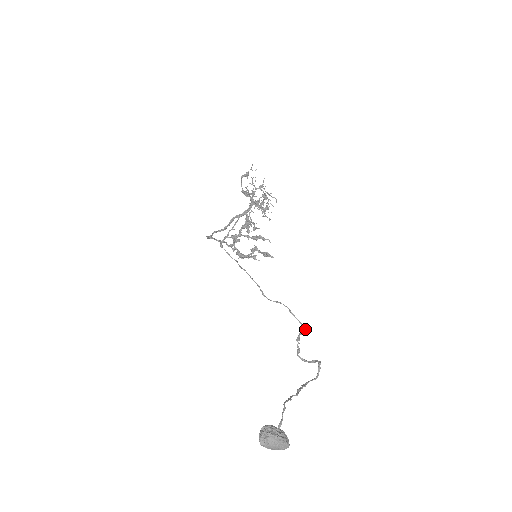
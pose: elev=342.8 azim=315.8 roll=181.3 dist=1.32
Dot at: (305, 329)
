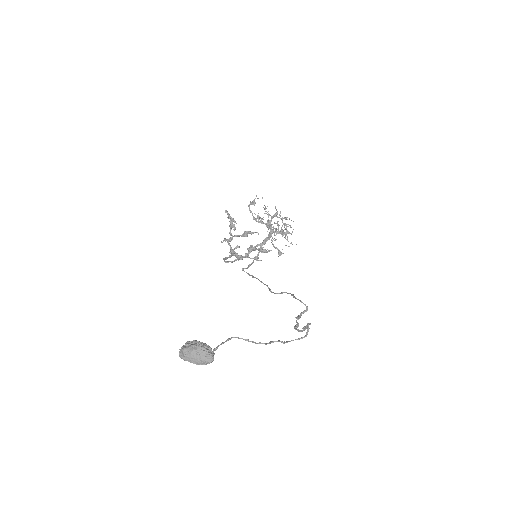
Dot at: (306, 306)
